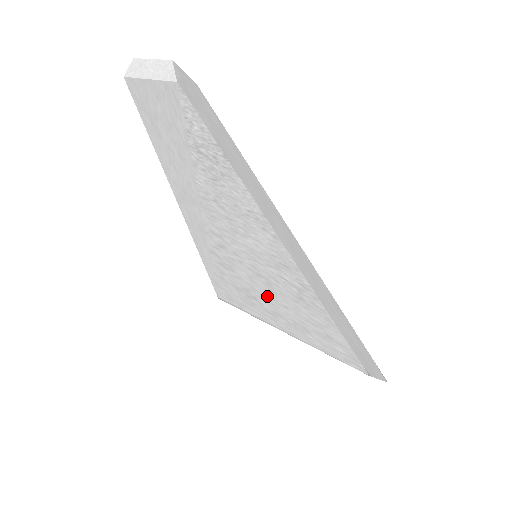
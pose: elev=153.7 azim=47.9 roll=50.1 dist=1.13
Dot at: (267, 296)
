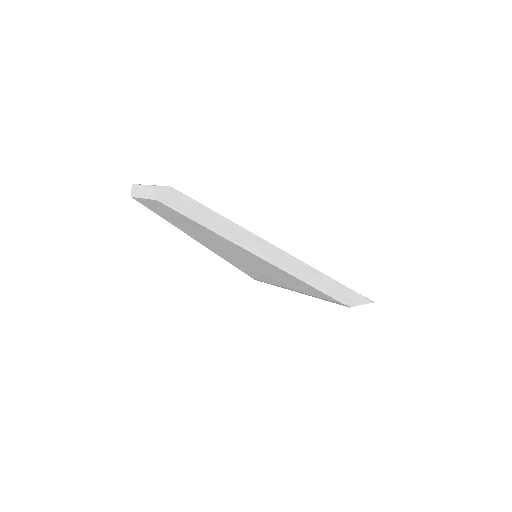
Dot at: (273, 277)
